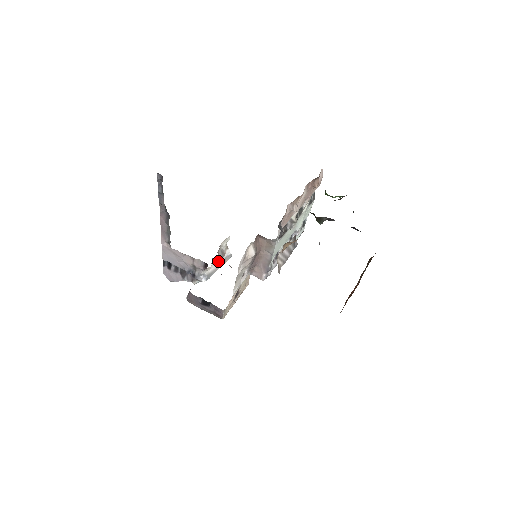
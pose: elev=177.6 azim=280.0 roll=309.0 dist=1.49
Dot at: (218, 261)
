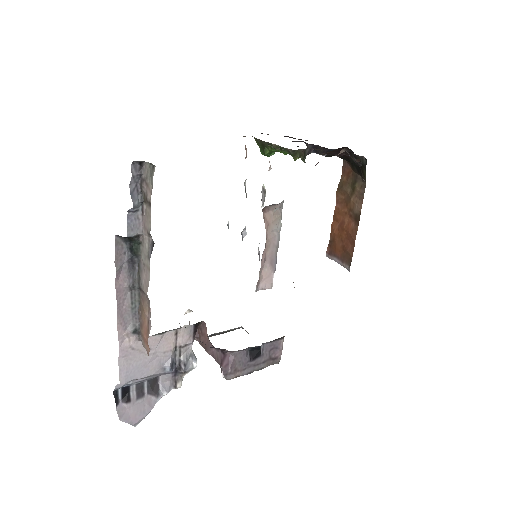
Dot at: occluded
